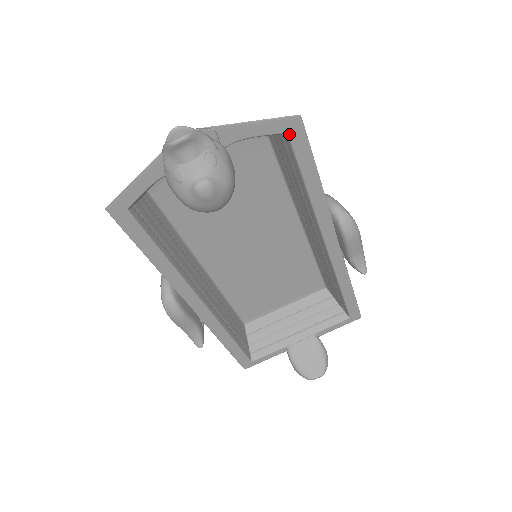
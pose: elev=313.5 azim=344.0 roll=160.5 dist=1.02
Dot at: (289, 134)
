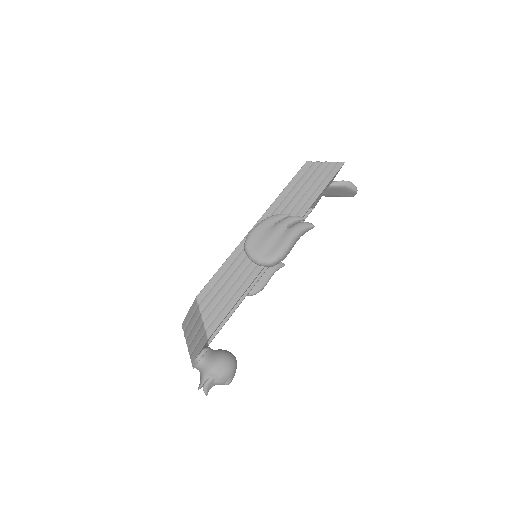
Dot at: occluded
